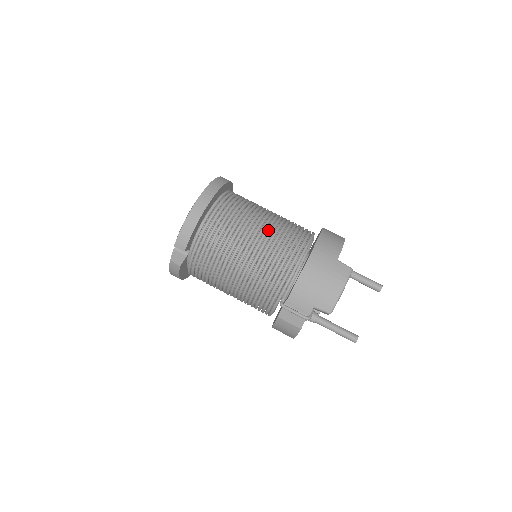
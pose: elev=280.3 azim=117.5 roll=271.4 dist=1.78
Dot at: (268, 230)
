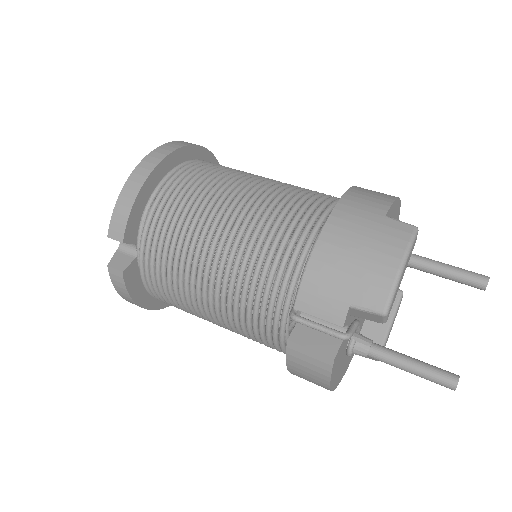
Dot at: (259, 193)
